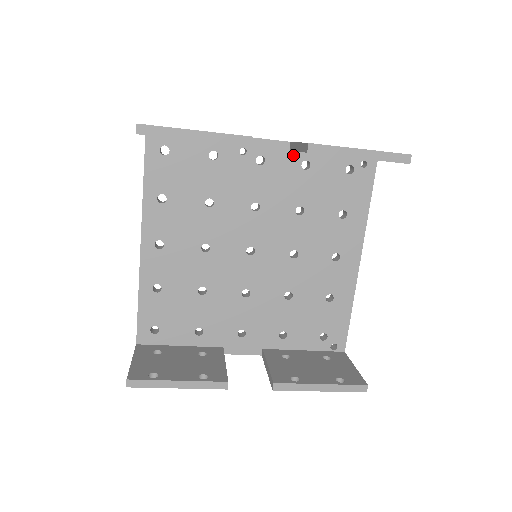
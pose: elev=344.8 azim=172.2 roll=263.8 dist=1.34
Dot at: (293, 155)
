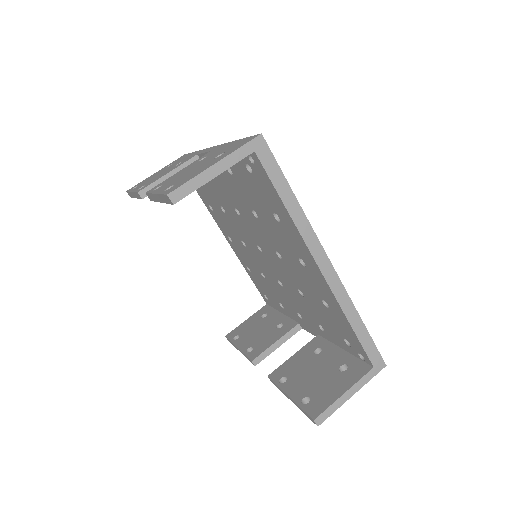
Dot at: occluded
